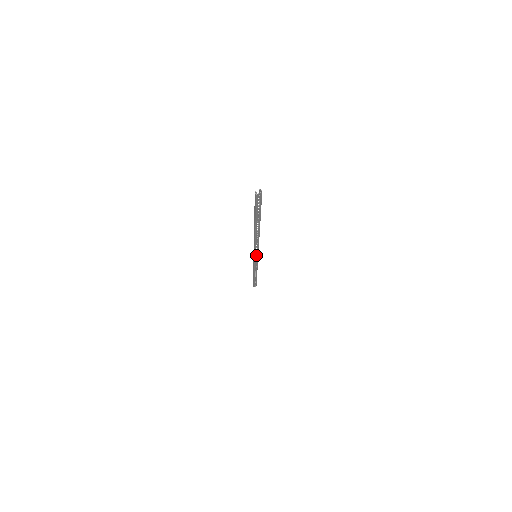
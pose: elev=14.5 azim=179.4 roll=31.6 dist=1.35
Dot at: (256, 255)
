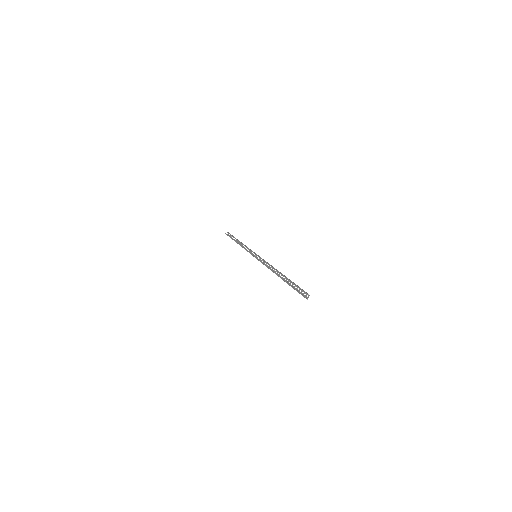
Dot at: (257, 257)
